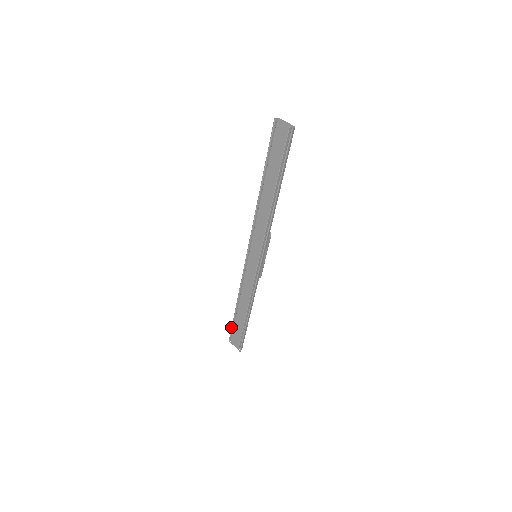
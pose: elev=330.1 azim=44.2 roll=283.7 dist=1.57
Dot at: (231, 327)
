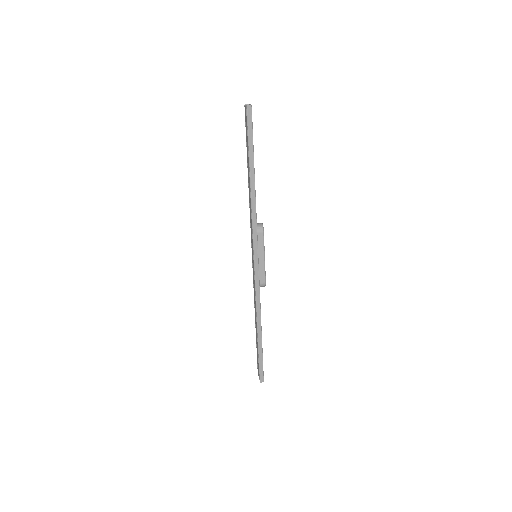
Dot at: occluded
